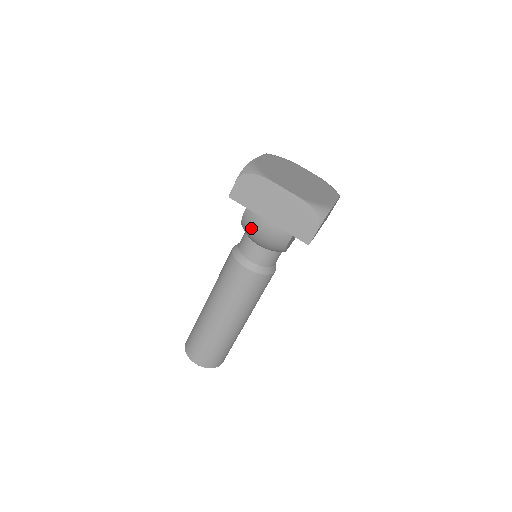
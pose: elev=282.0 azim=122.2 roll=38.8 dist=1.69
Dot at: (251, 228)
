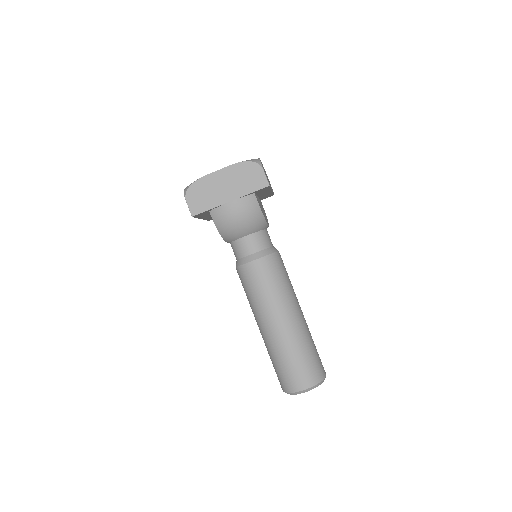
Dot at: (227, 222)
